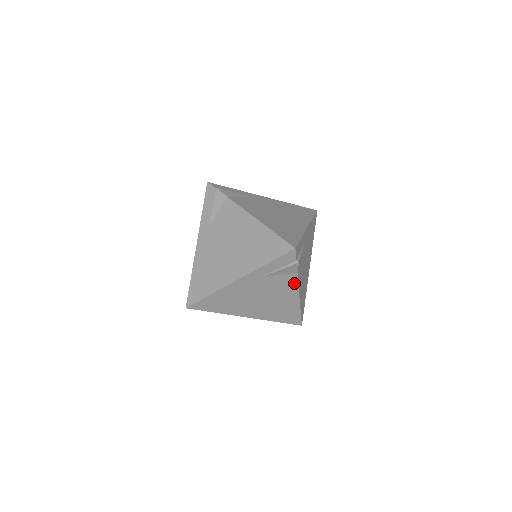
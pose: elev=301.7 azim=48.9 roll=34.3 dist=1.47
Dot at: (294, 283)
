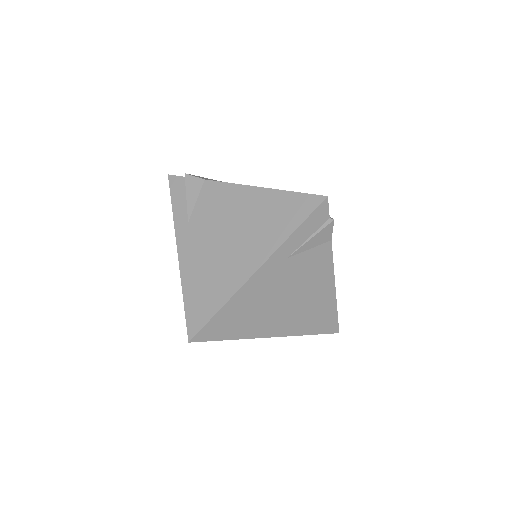
Dot at: (328, 260)
